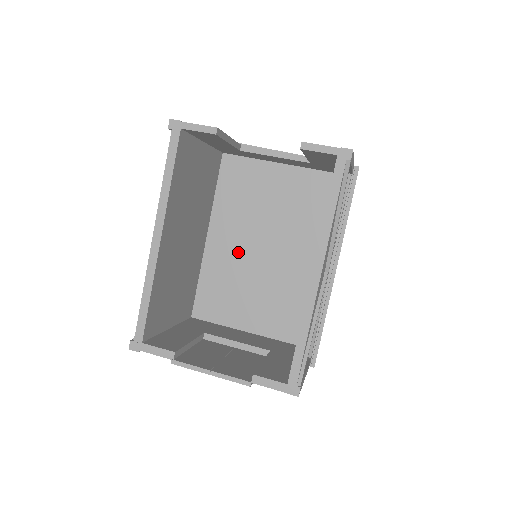
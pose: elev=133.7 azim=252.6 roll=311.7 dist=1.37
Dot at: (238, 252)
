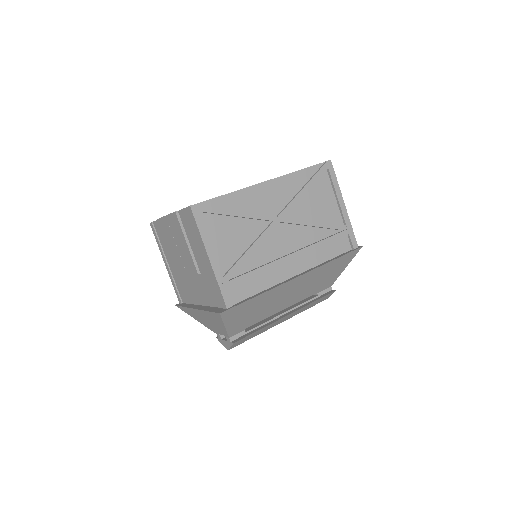
Dot at: occluded
